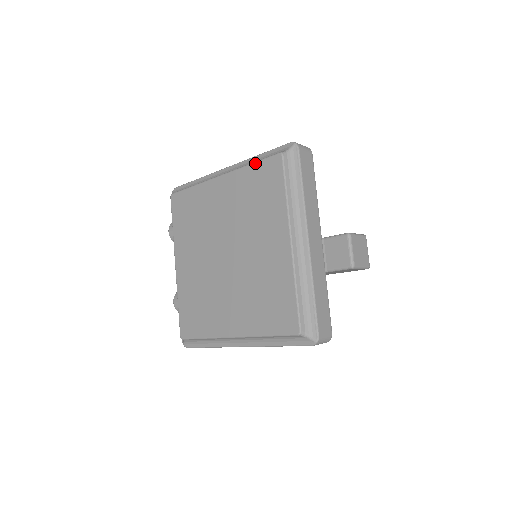
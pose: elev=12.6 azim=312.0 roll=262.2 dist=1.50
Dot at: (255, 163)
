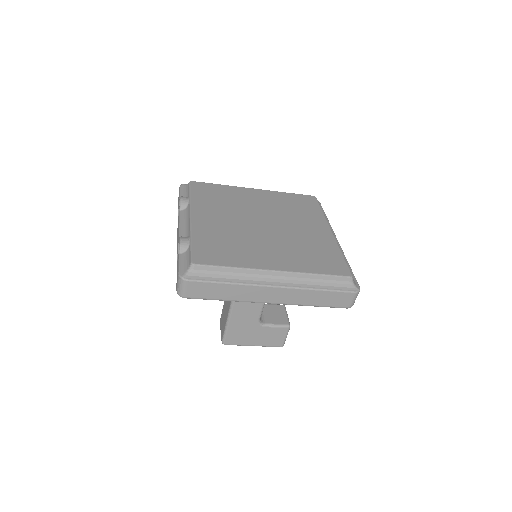
Dot at: (292, 193)
